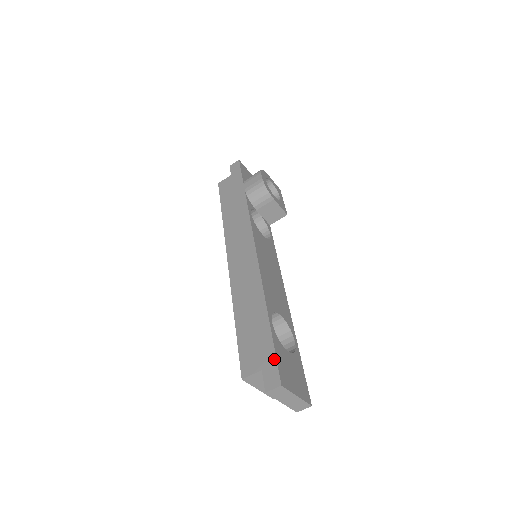
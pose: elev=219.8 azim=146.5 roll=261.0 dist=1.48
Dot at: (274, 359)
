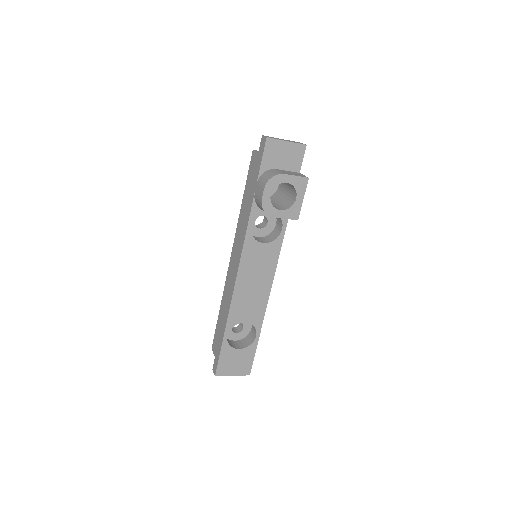
Dot at: (218, 360)
